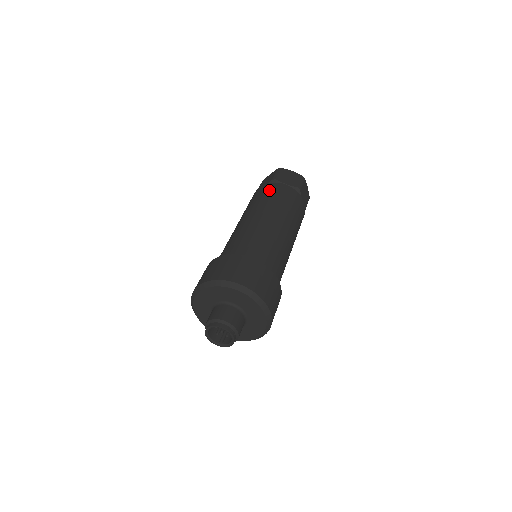
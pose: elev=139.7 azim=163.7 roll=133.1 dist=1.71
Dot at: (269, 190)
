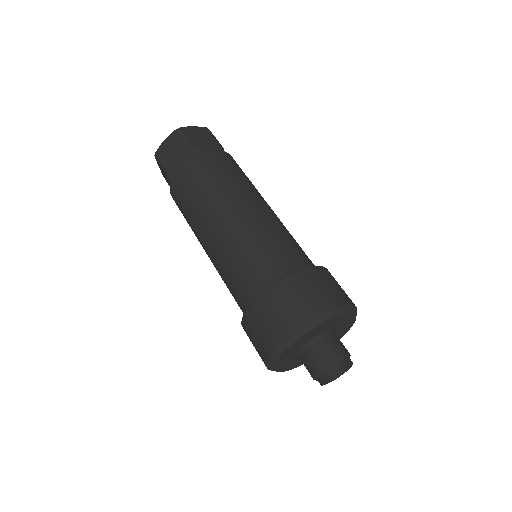
Dot at: (207, 166)
